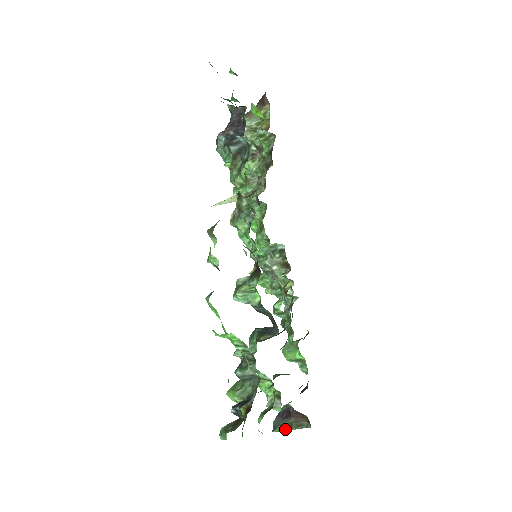
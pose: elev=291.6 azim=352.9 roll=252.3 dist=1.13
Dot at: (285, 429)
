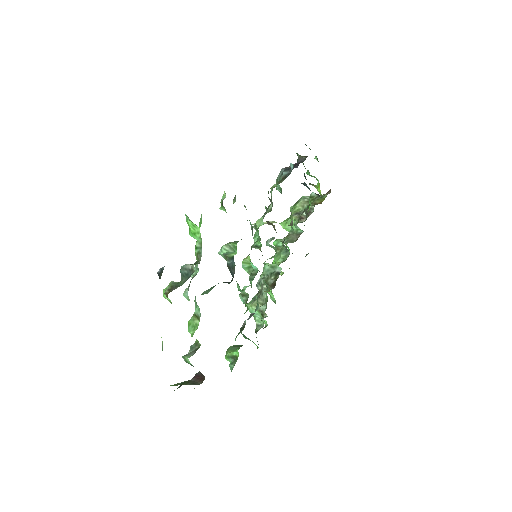
Dot at: (181, 384)
